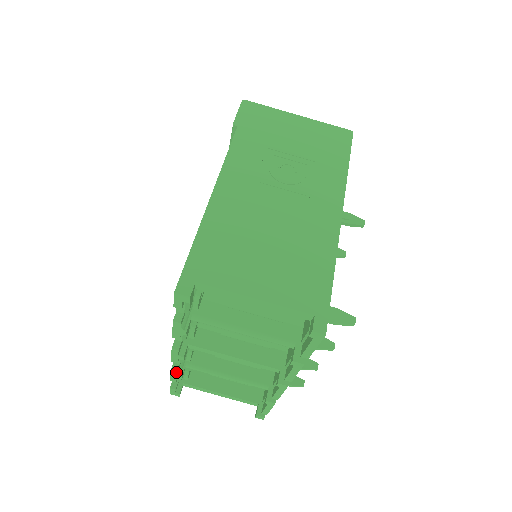
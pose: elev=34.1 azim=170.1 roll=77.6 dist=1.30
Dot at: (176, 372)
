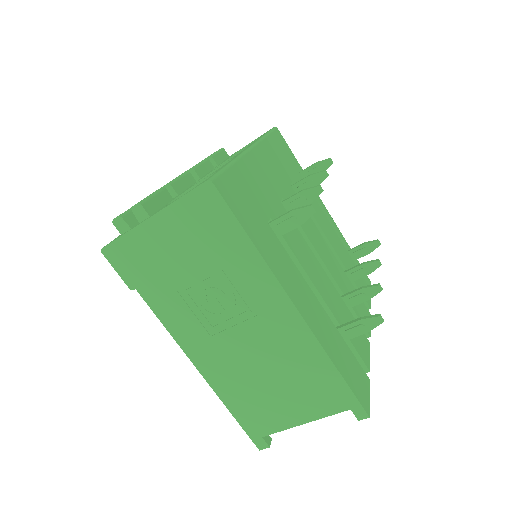
Dot at: occluded
